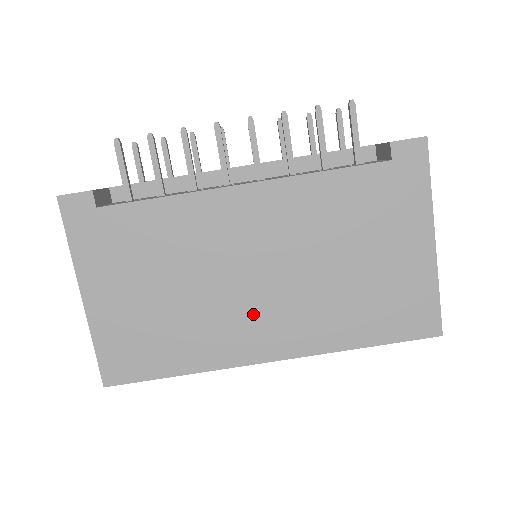
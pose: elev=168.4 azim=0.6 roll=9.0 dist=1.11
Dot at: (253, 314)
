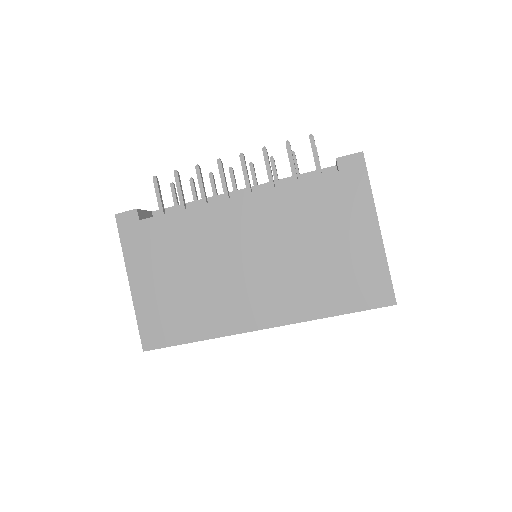
Dot at: (247, 292)
